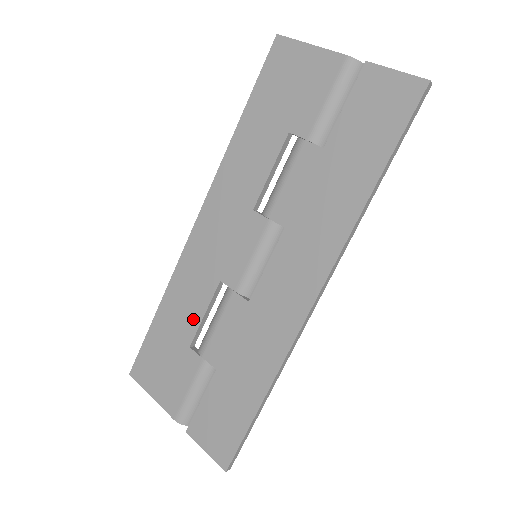
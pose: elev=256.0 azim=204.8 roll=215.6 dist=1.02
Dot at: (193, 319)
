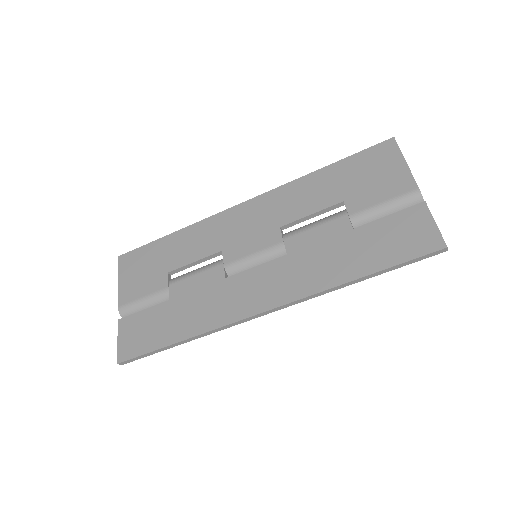
Dot at: (185, 258)
